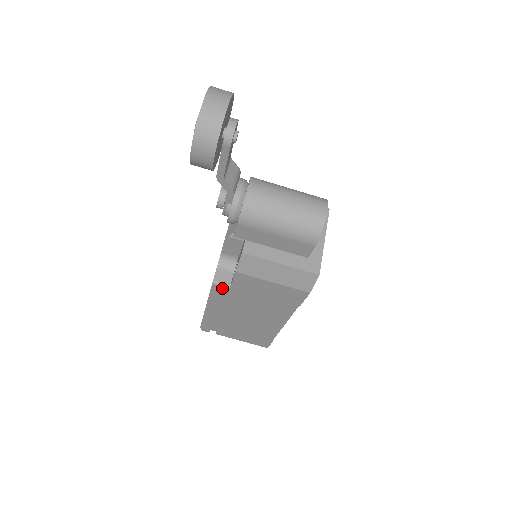
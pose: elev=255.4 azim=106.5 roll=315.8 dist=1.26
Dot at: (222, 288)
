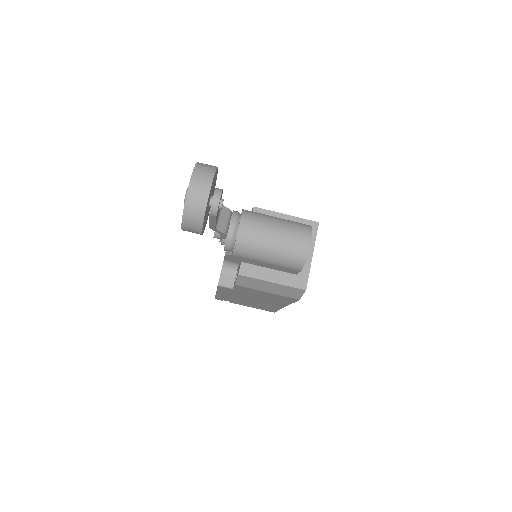
Dot at: (226, 288)
